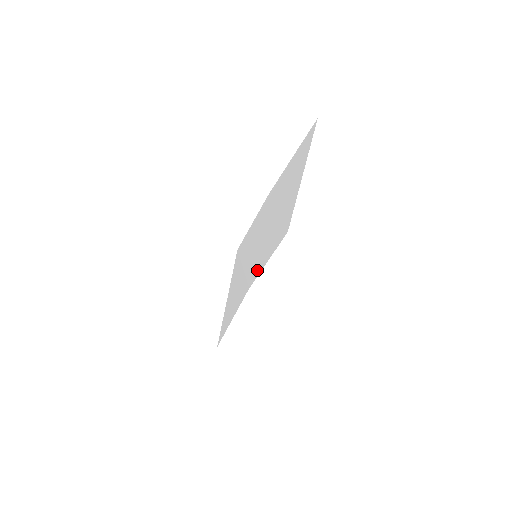
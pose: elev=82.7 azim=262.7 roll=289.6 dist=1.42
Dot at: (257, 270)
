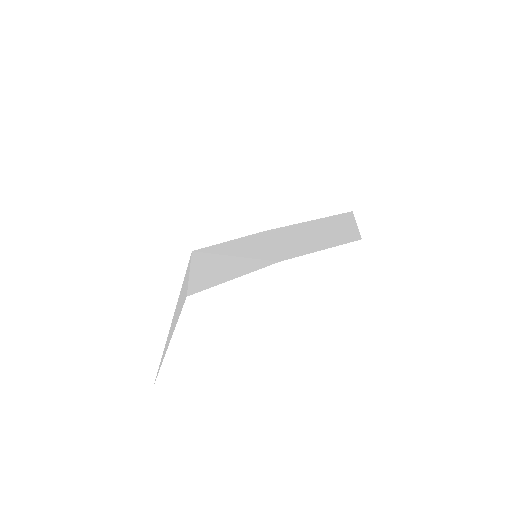
Dot at: (294, 254)
